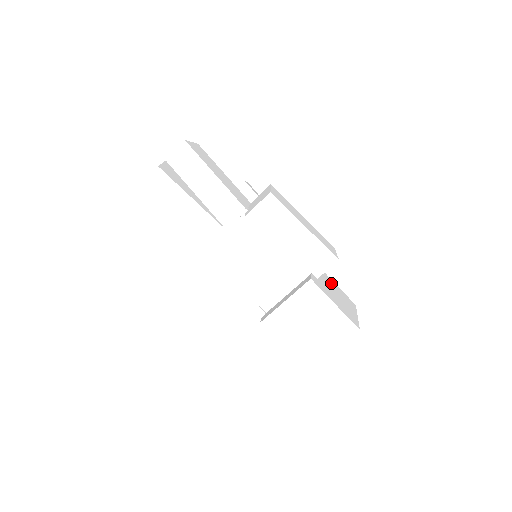
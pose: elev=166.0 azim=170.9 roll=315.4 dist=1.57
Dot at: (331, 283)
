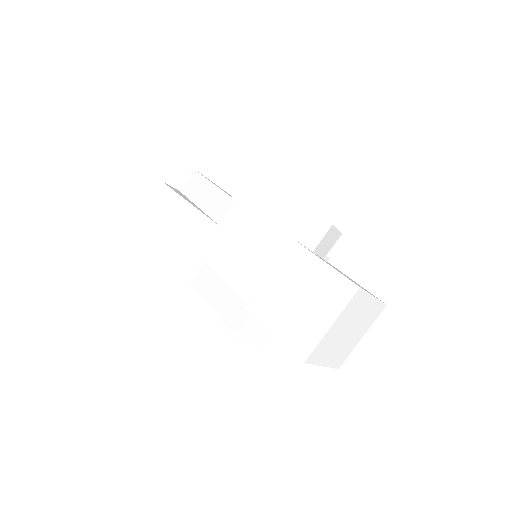
Dot at: occluded
